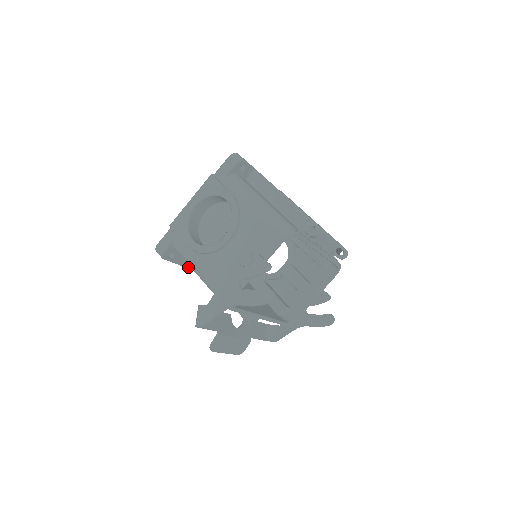
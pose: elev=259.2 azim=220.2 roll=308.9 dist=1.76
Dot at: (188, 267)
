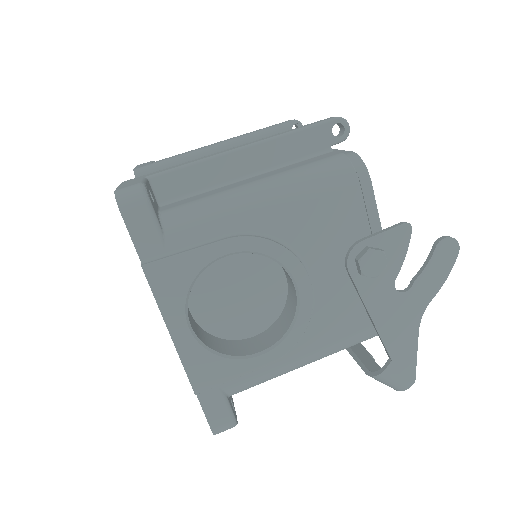
Dot at: occluded
